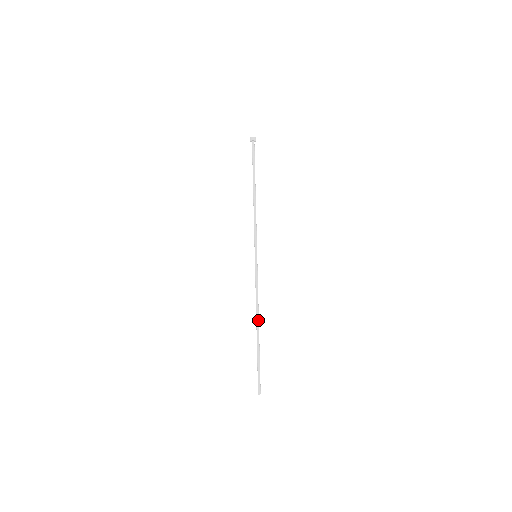
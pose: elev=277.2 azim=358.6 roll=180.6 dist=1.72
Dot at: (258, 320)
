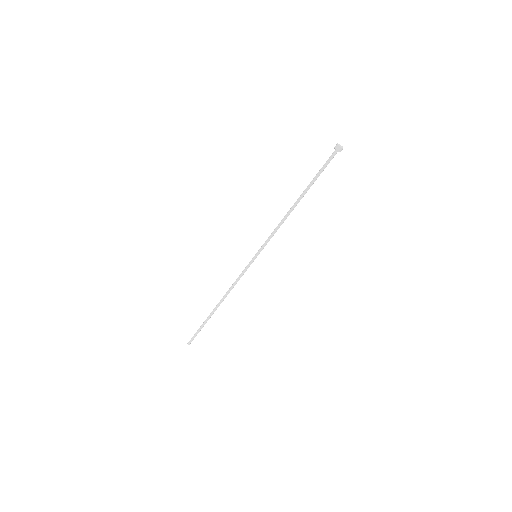
Dot at: occluded
